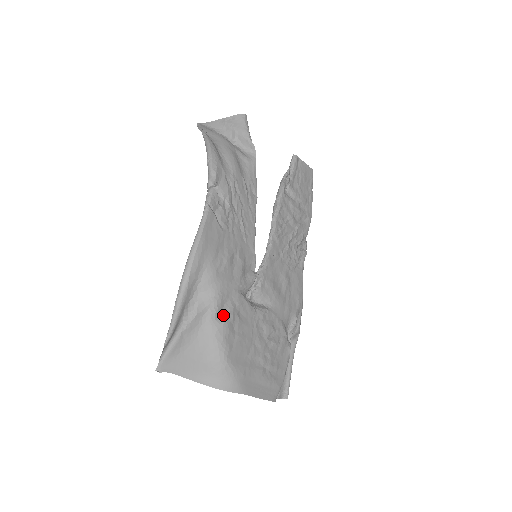
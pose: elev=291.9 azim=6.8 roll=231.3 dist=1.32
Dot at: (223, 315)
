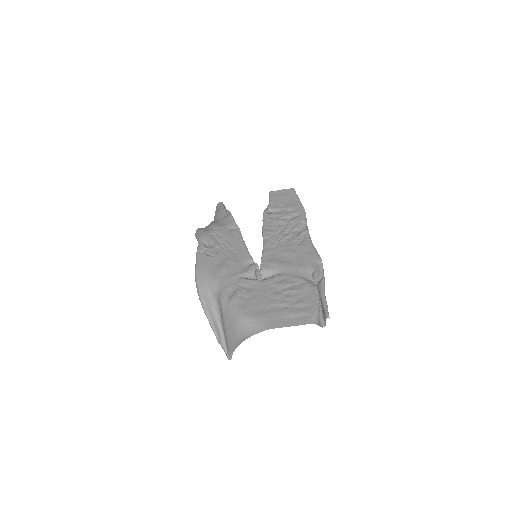
Dot at: (231, 295)
